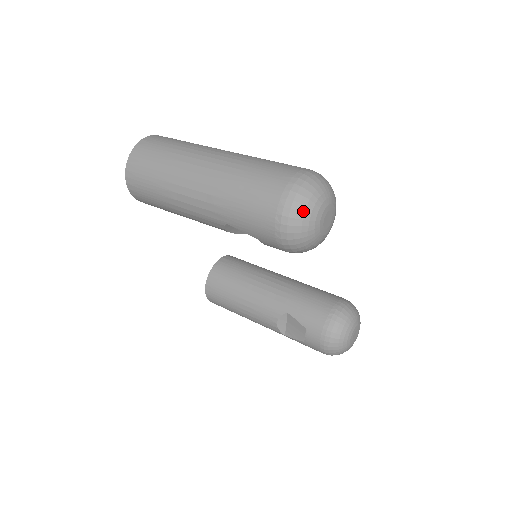
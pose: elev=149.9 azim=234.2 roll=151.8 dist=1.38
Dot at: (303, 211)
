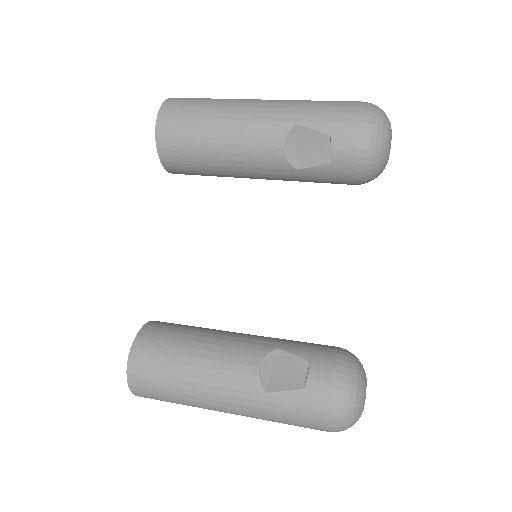
Dot at: (383, 111)
